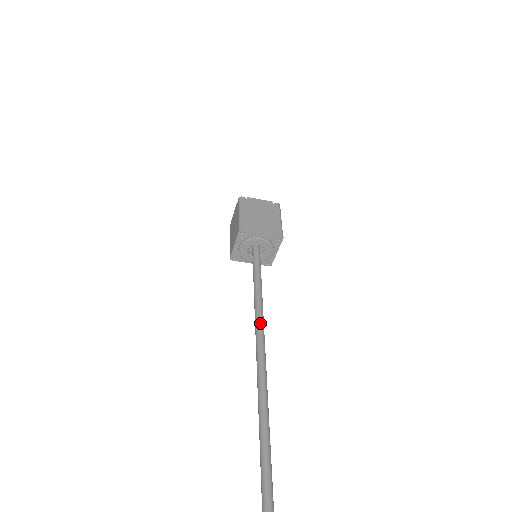
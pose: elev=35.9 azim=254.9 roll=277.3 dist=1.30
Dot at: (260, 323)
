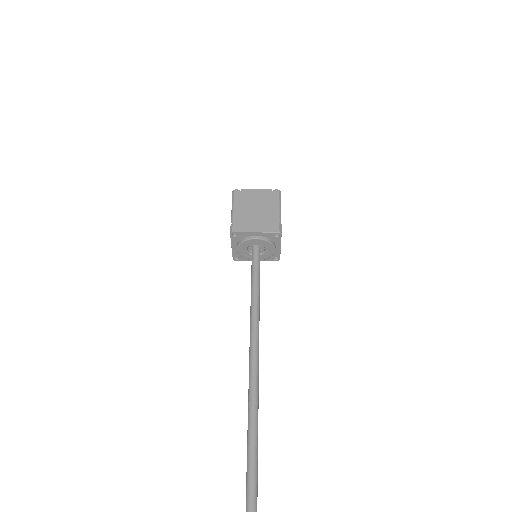
Dot at: (253, 340)
